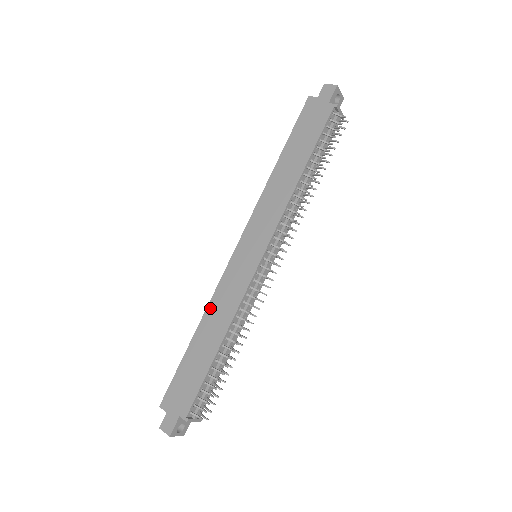
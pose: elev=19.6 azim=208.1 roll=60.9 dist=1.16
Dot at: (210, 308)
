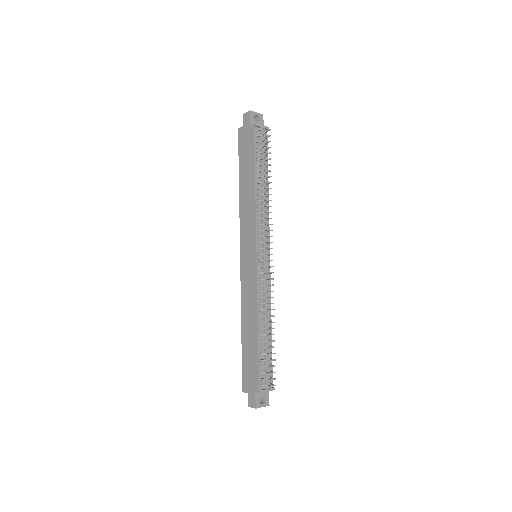
Dot at: (243, 308)
